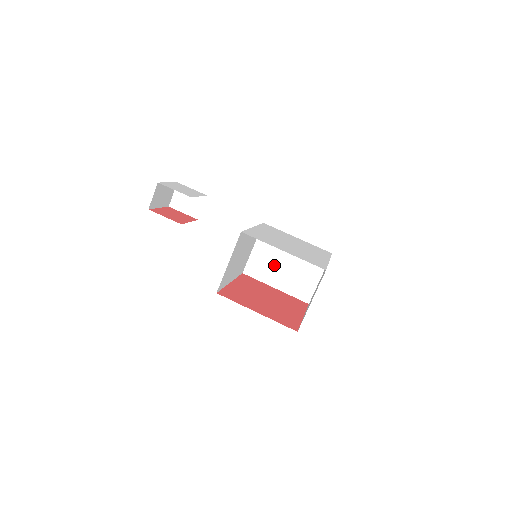
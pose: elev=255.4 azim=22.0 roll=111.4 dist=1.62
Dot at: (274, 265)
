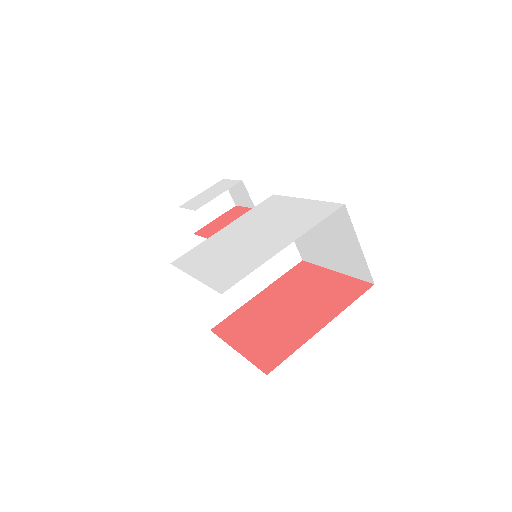
Dot at: (314, 242)
